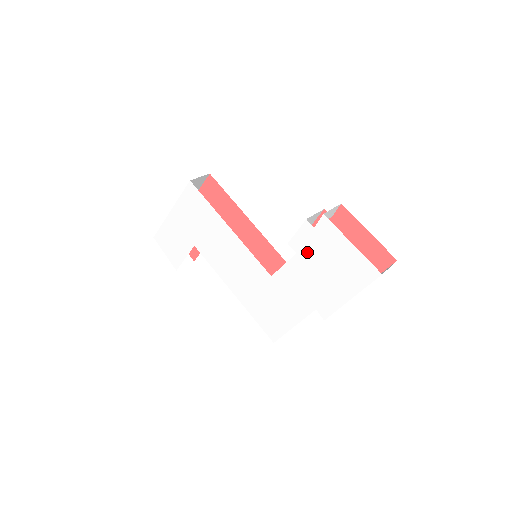
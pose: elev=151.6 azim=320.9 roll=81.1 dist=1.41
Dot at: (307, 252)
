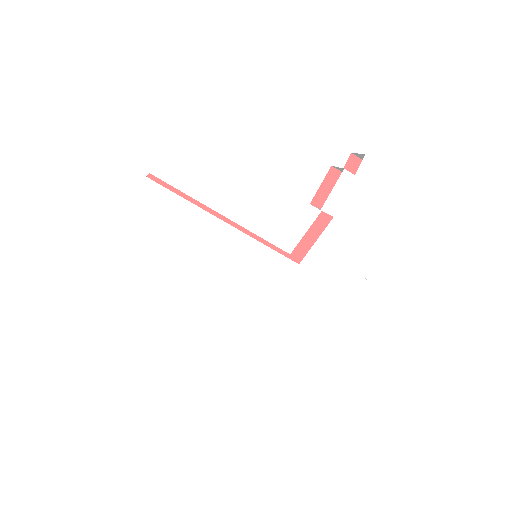
Dot at: (348, 209)
